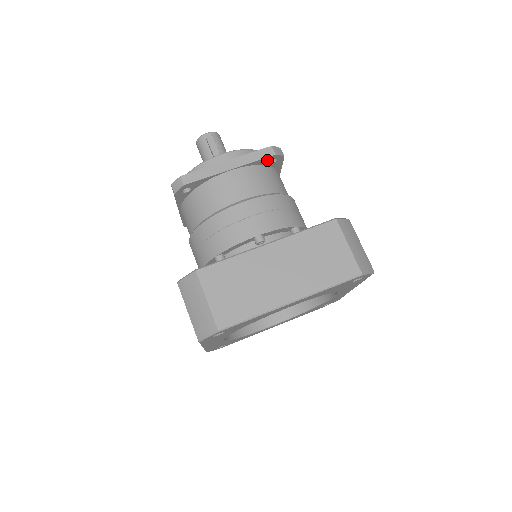
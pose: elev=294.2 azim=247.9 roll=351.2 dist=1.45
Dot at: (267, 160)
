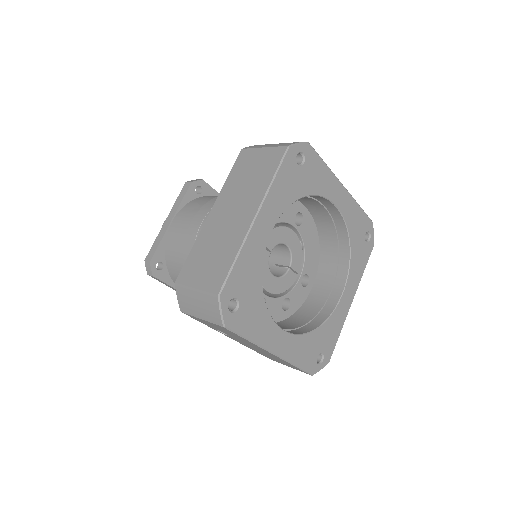
Dot at: (192, 192)
